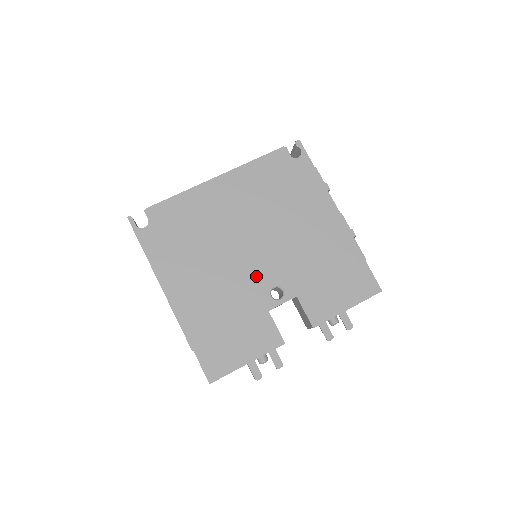
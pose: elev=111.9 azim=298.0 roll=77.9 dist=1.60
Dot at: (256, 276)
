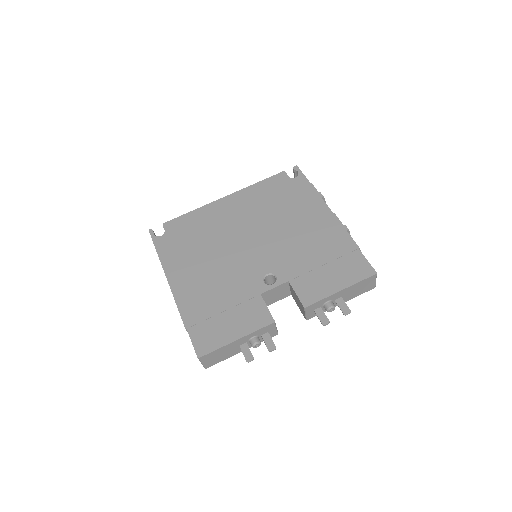
Dot at: (251, 266)
